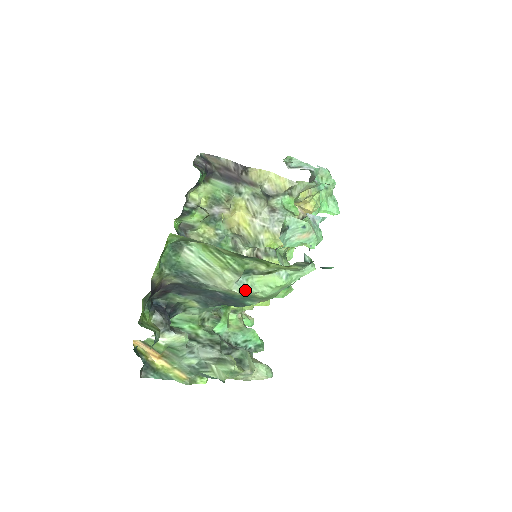
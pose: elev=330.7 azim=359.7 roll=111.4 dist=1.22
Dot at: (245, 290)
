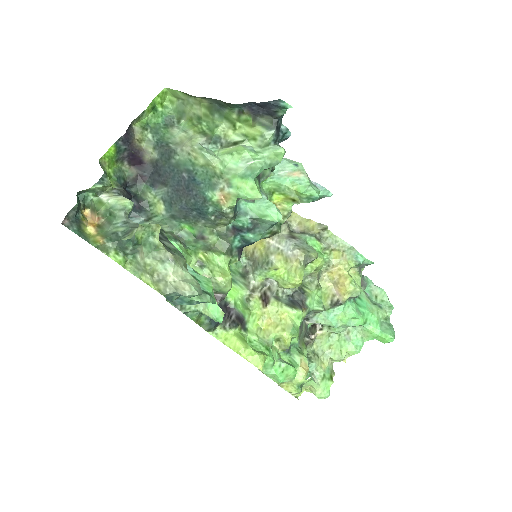
Dot at: (205, 149)
